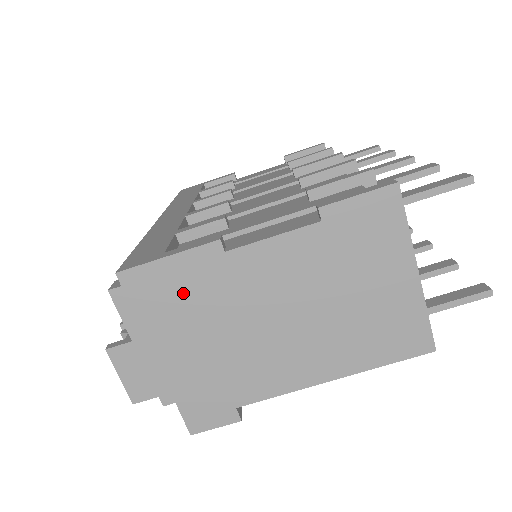
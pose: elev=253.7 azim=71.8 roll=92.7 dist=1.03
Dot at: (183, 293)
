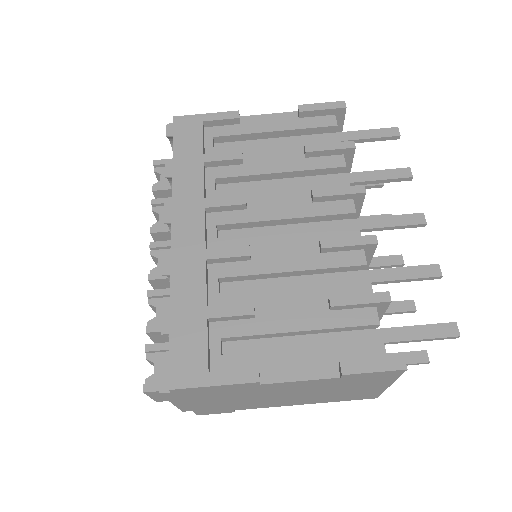
Dot at: (219, 393)
